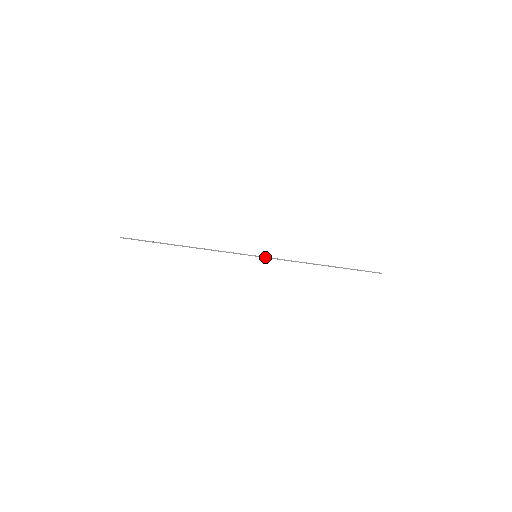
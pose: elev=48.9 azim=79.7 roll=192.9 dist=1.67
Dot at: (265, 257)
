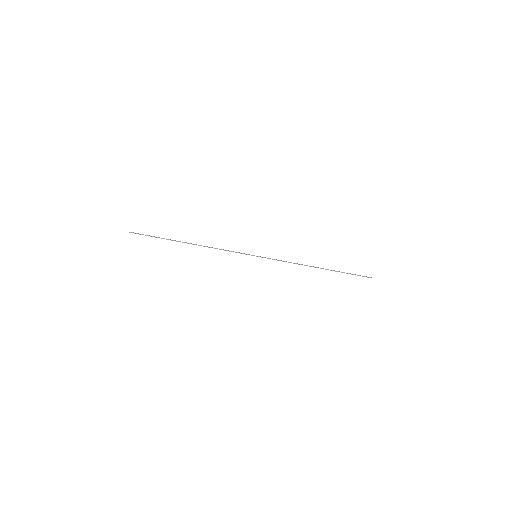
Dot at: occluded
